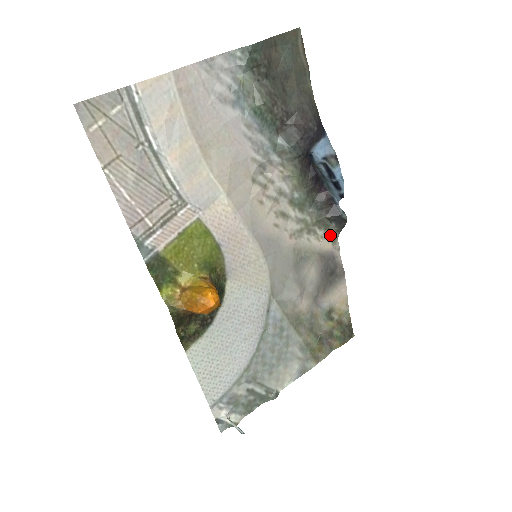
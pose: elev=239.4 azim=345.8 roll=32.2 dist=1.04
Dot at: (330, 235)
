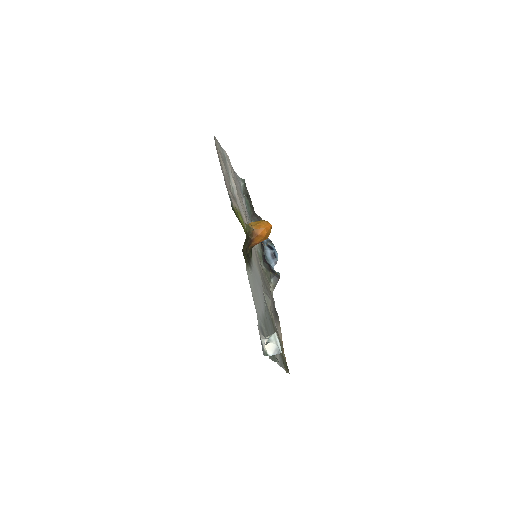
Dot at: (270, 289)
